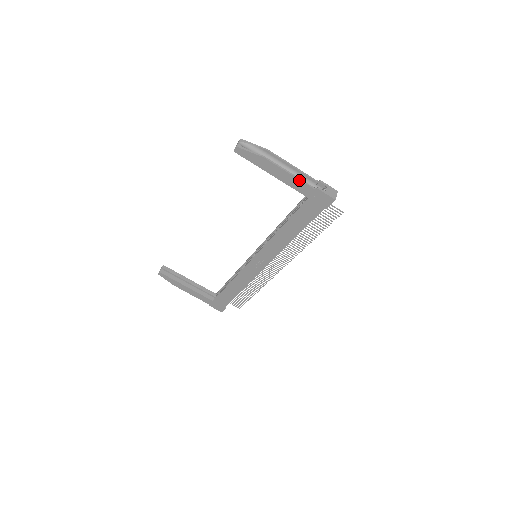
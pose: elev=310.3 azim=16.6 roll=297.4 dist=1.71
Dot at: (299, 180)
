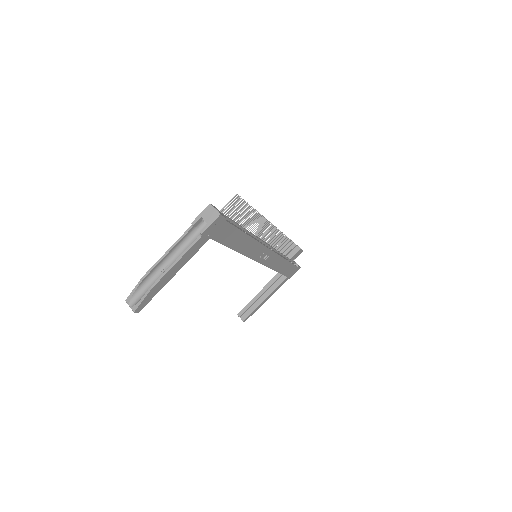
Dot at: (187, 252)
